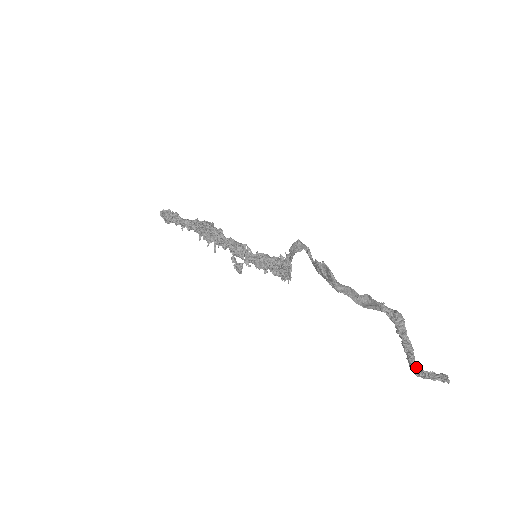
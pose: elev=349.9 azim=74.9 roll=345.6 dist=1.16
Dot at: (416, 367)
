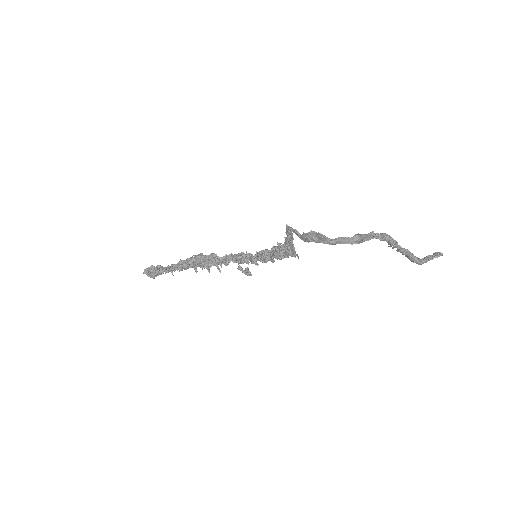
Dot at: (417, 259)
